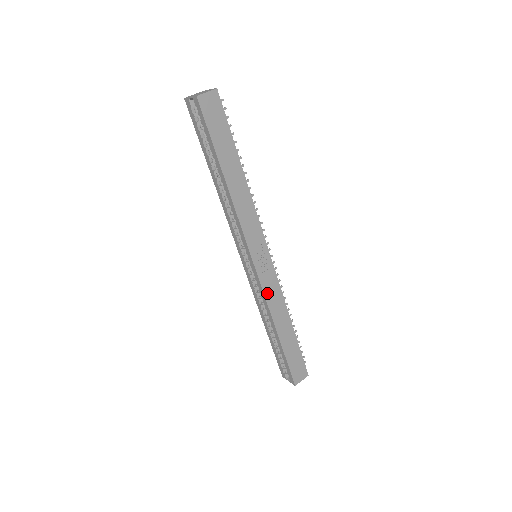
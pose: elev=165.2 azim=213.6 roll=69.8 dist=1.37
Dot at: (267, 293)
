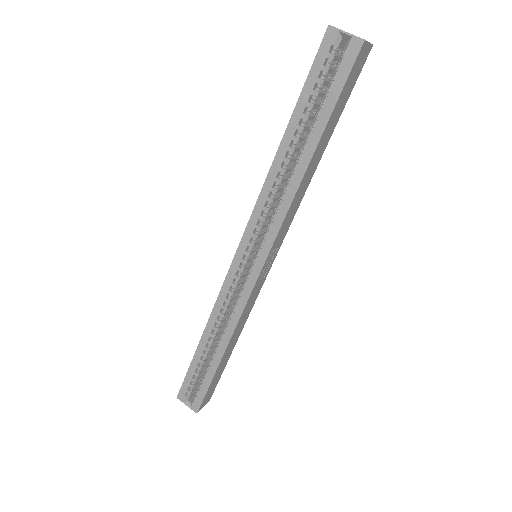
Dot at: (247, 305)
